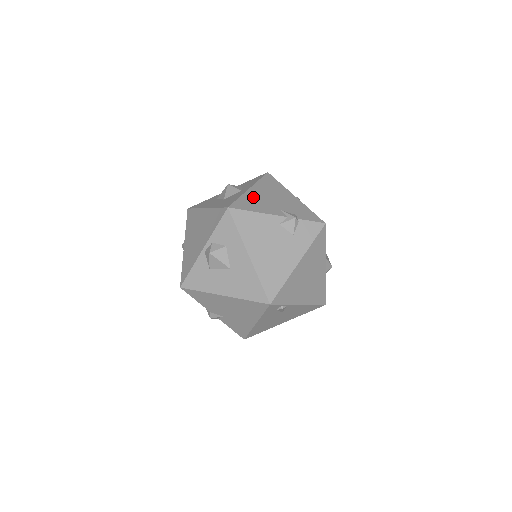
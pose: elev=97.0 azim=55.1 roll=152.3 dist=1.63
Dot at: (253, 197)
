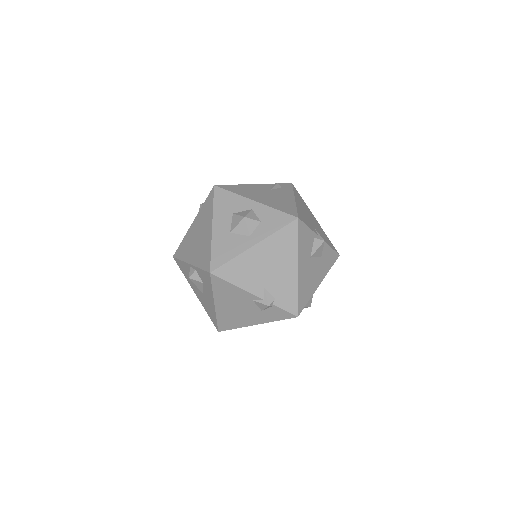
Dot at: (248, 262)
